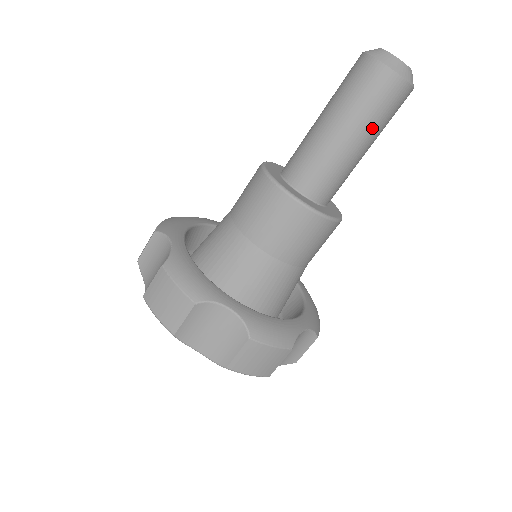
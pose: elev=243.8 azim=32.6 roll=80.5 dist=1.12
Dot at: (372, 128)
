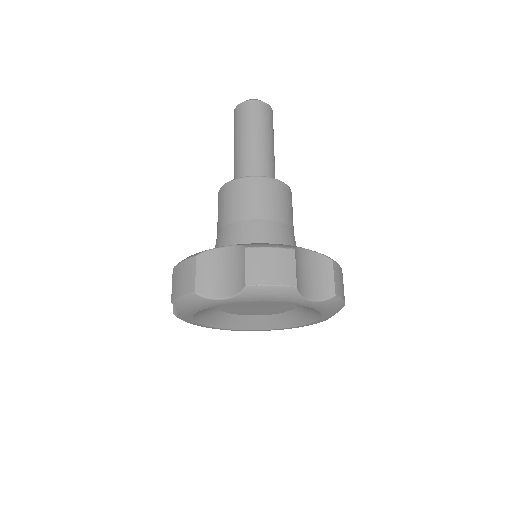
Dot at: (258, 129)
